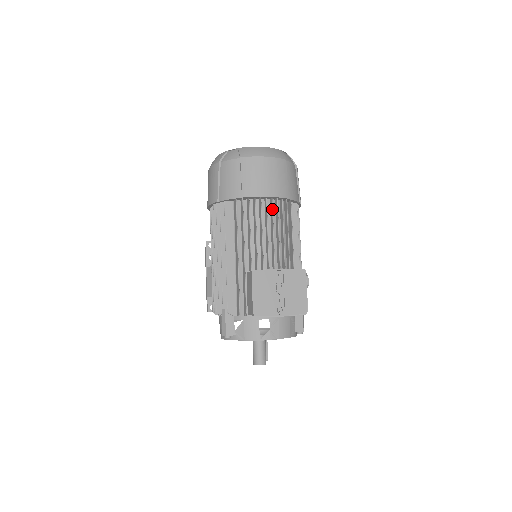
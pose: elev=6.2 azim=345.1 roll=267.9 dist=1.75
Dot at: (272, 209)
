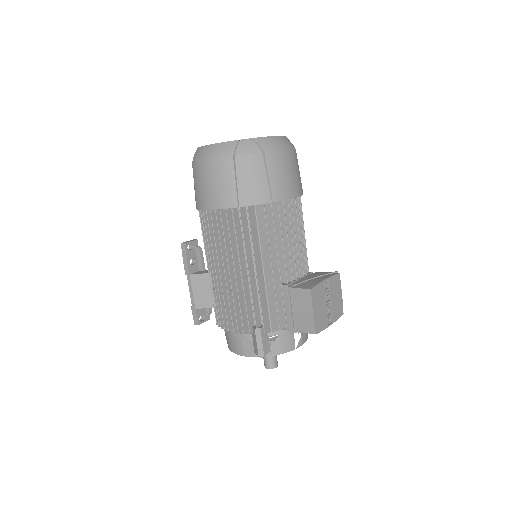
Dot at: (296, 210)
